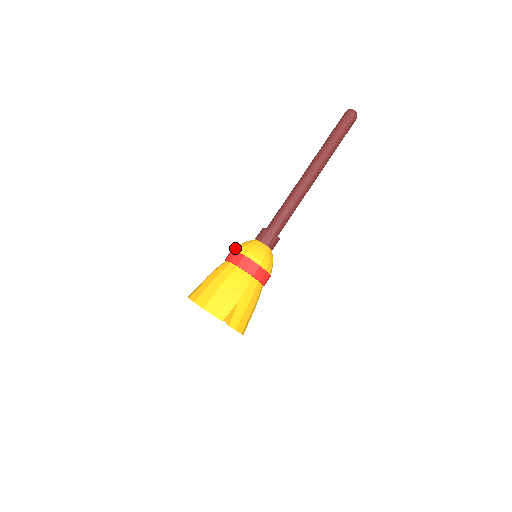
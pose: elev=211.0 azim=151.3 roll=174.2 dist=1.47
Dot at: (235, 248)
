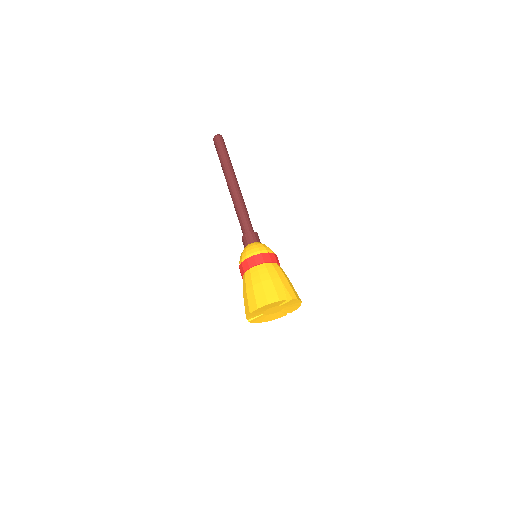
Dot at: (241, 261)
